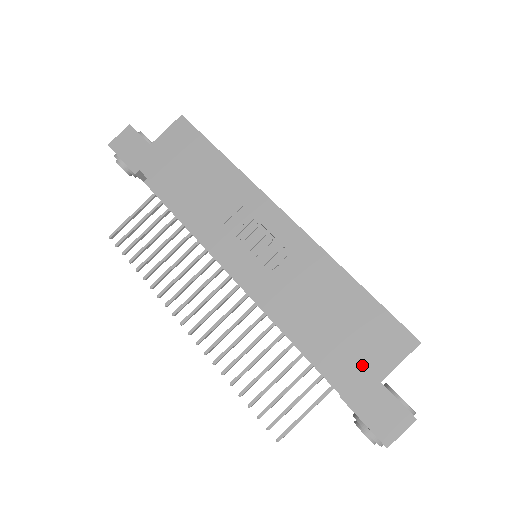
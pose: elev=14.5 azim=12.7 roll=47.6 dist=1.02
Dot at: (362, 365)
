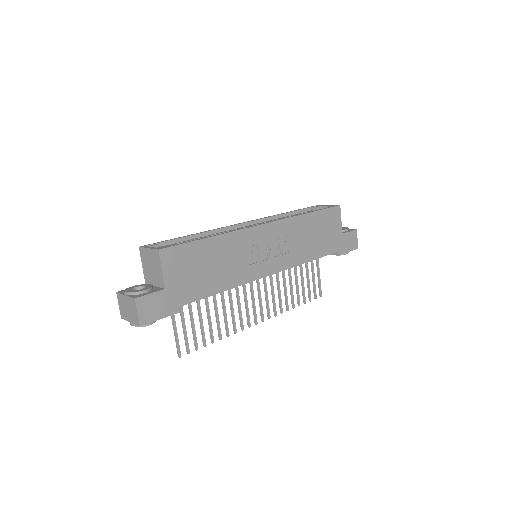
Dot at: (335, 237)
